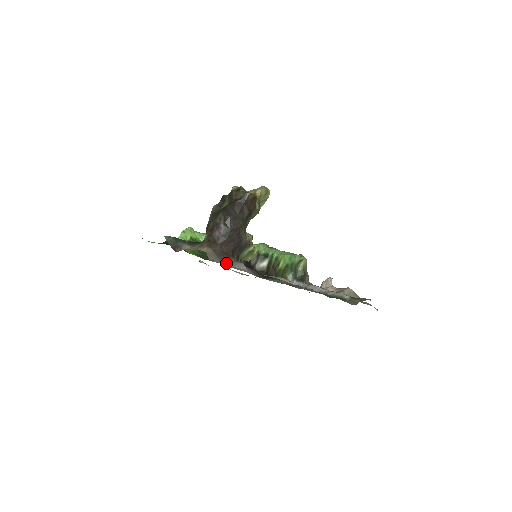
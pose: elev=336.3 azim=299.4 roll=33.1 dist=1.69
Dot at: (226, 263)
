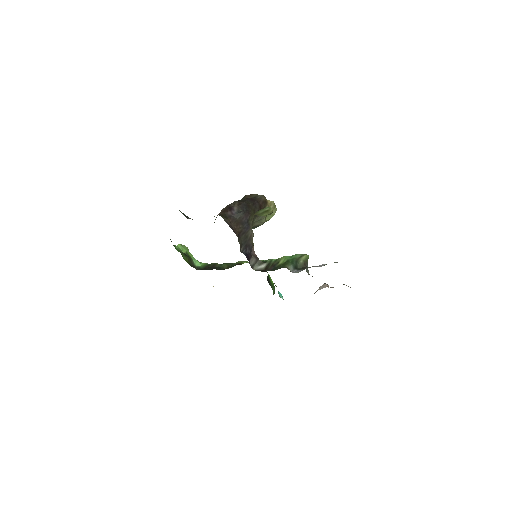
Dot at: occluded
